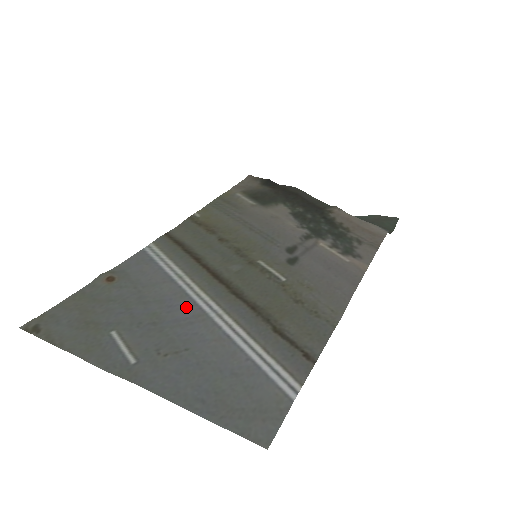
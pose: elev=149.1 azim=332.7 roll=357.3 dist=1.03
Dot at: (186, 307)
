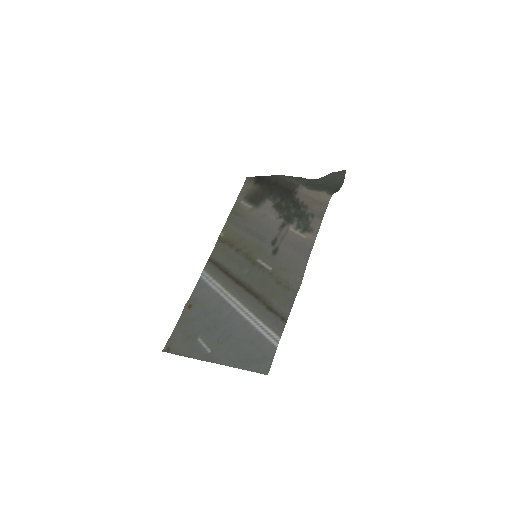
Dot at: (226, 310)
